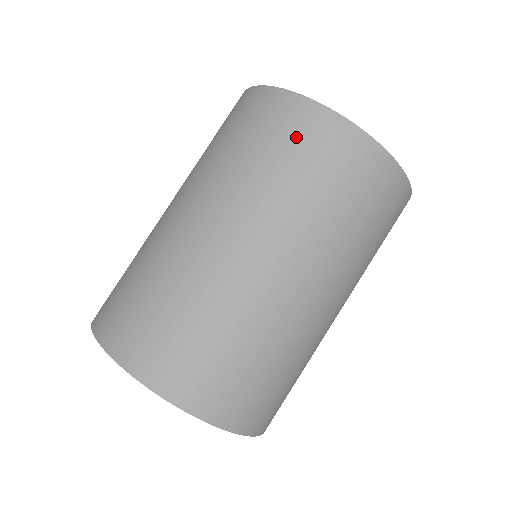
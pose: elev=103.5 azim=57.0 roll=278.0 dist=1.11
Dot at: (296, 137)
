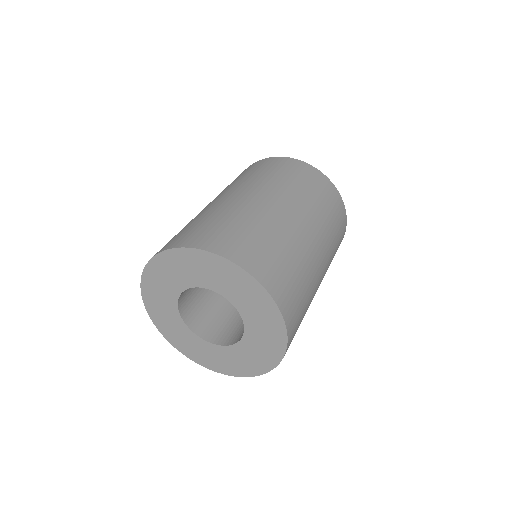
Dot at: (270, 165)
